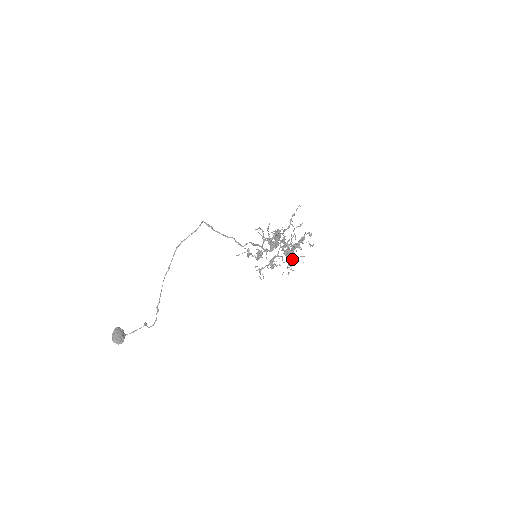
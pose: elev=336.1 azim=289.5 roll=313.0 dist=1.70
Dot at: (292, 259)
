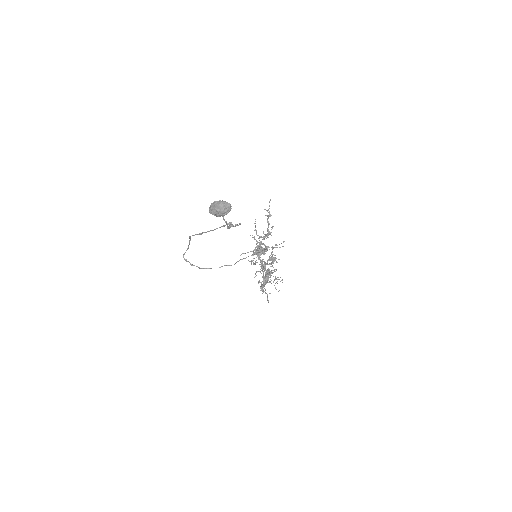
Dot at: occluded
